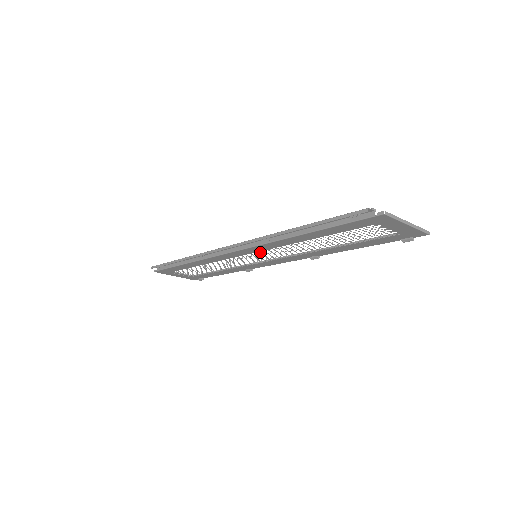
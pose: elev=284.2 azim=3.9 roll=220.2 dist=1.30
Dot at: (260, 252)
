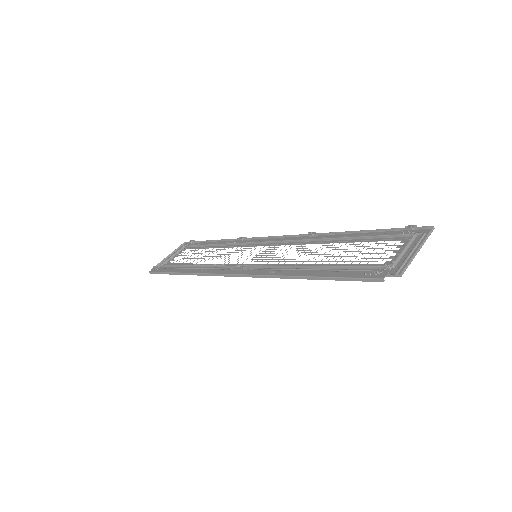
Dot at: occluded
